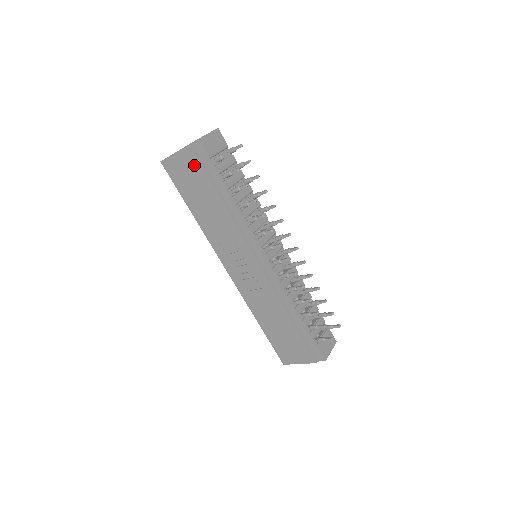
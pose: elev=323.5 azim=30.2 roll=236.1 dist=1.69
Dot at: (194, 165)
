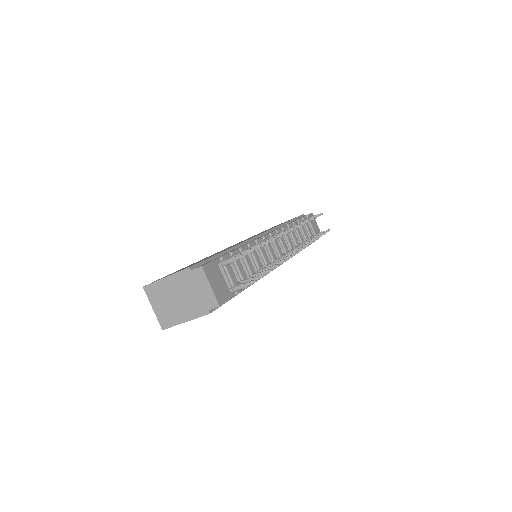
Dot at: occluded
